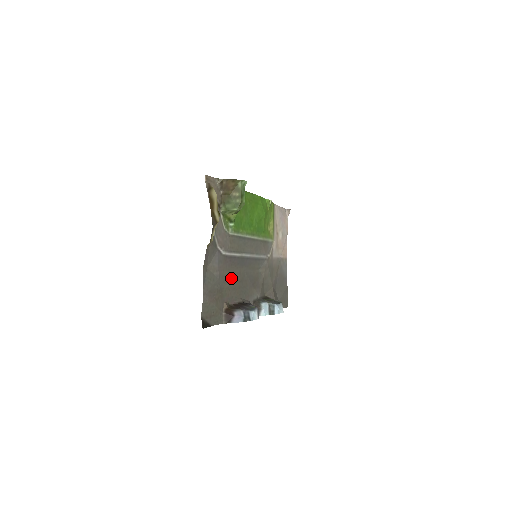
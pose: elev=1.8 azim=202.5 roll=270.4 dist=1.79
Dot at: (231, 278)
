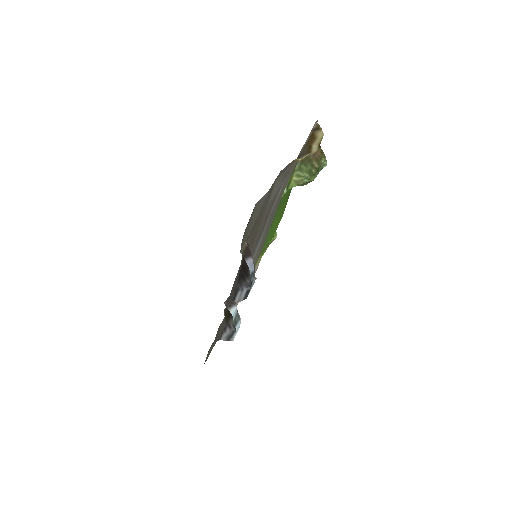
Dot at: (257, 231)
